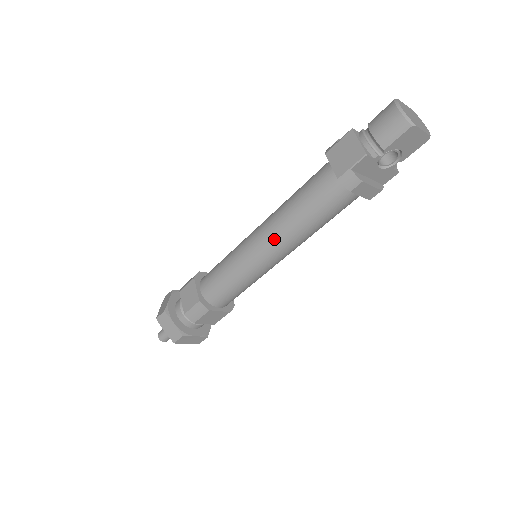
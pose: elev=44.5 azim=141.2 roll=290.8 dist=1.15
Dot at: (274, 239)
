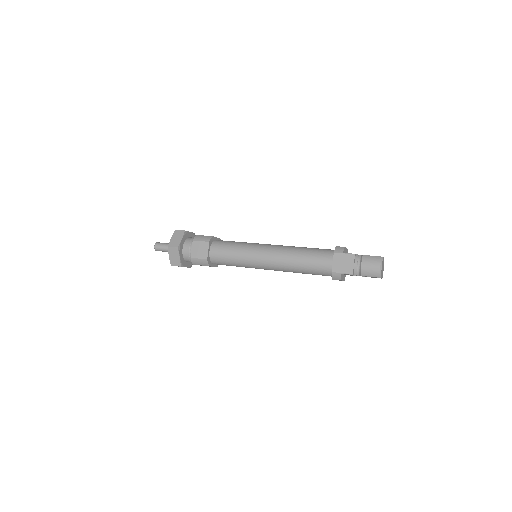
Dot at: (277, 265)
